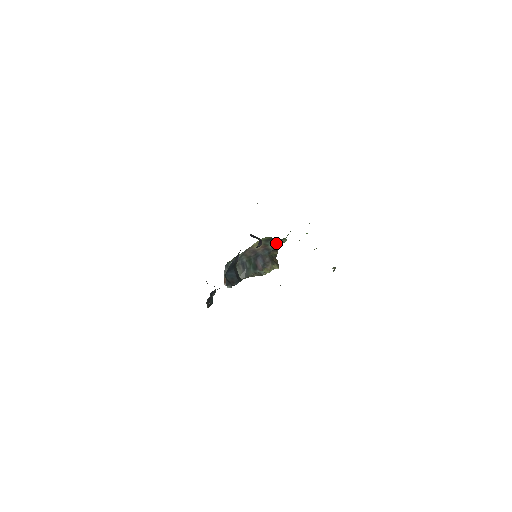
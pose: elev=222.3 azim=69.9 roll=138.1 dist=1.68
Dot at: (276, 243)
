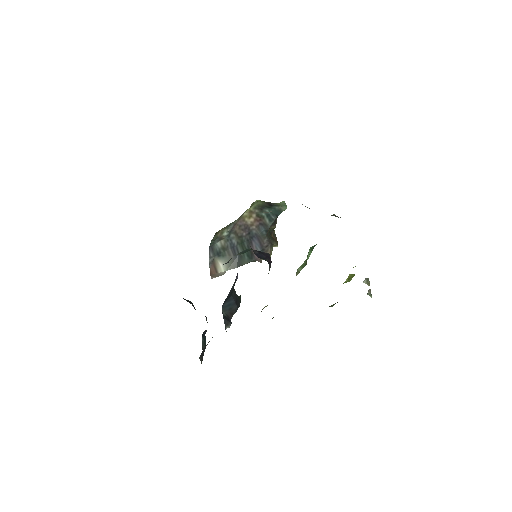
Dot at: (274, 213)
